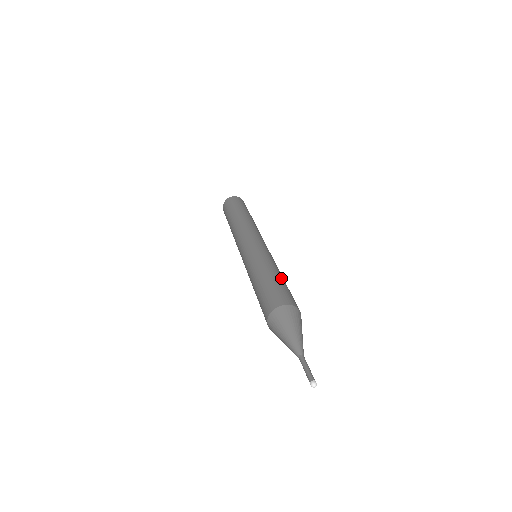
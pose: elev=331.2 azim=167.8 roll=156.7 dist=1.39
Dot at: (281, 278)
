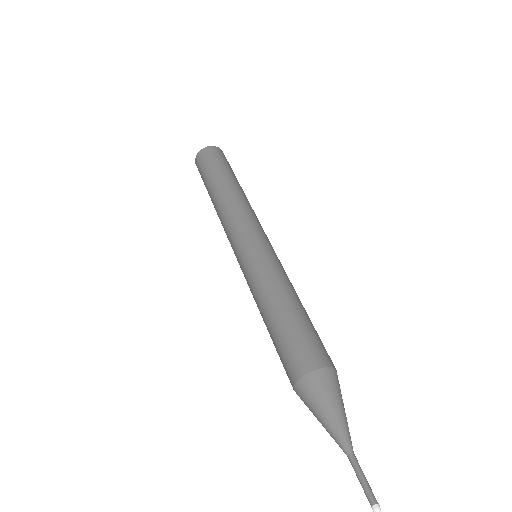
Dot at: occluded
